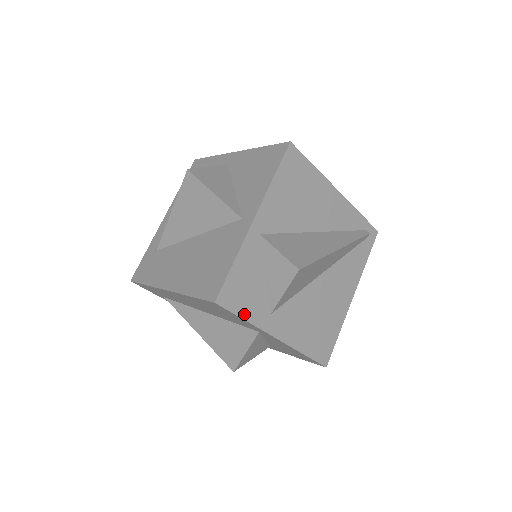
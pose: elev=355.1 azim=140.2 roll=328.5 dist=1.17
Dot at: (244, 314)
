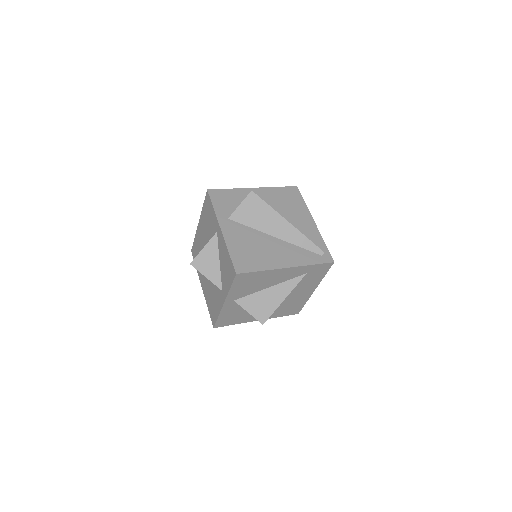
Dot at: (215, 205)
